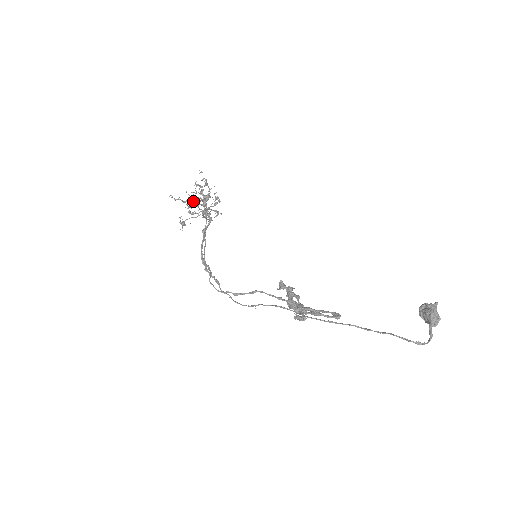
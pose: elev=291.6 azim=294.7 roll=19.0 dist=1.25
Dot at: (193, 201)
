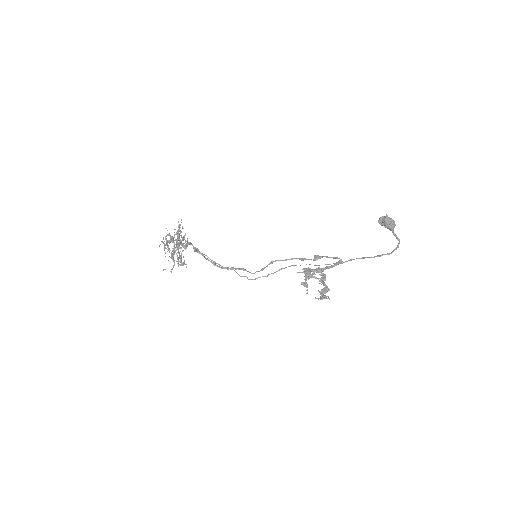
Dot at: occluded
